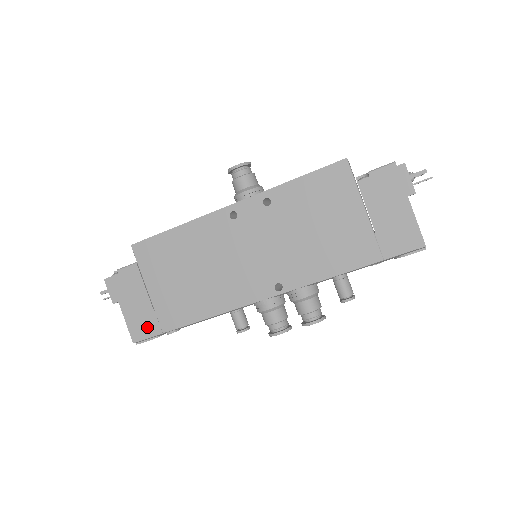
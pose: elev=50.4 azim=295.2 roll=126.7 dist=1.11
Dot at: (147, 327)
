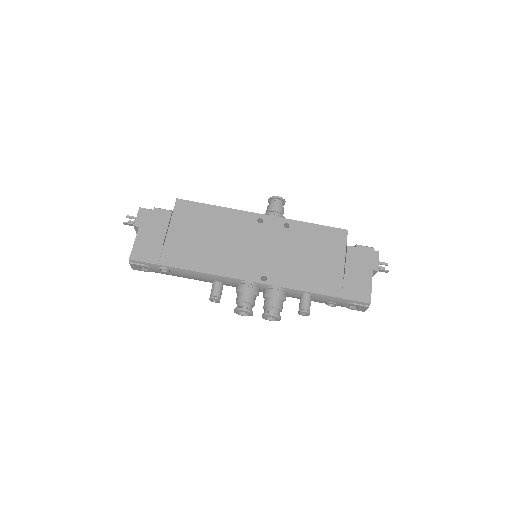
Dot at: (149, 254)
